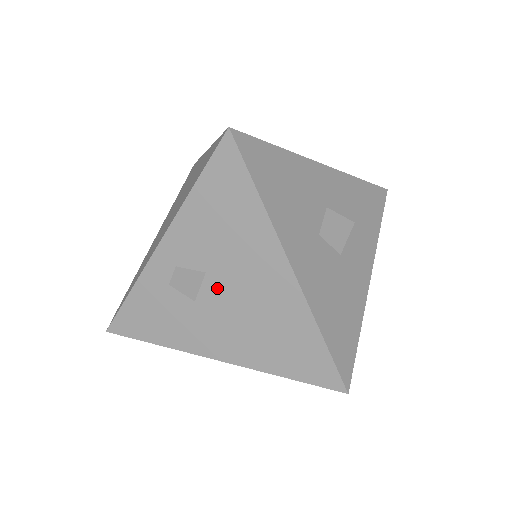
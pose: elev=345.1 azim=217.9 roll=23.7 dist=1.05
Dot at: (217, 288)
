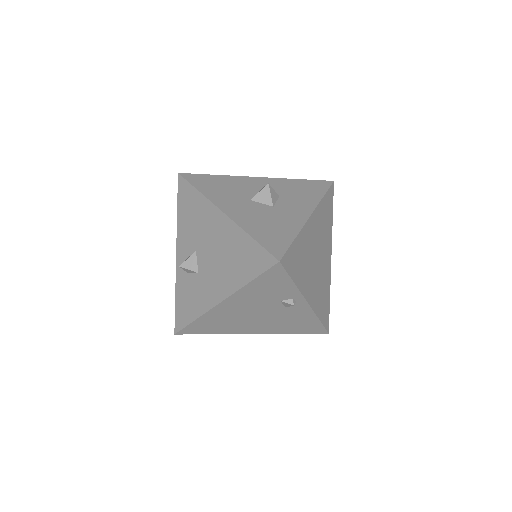
Dot at: (203, 255)
